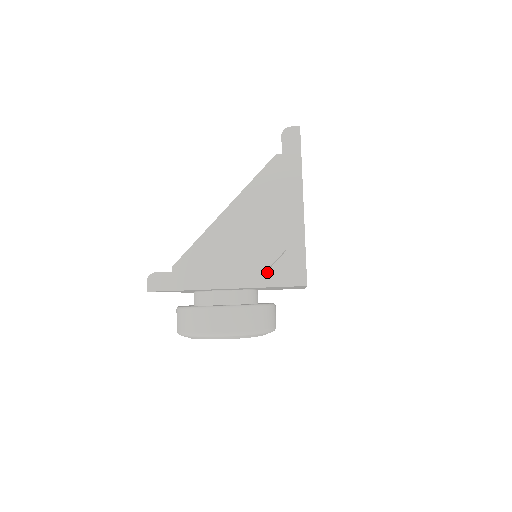
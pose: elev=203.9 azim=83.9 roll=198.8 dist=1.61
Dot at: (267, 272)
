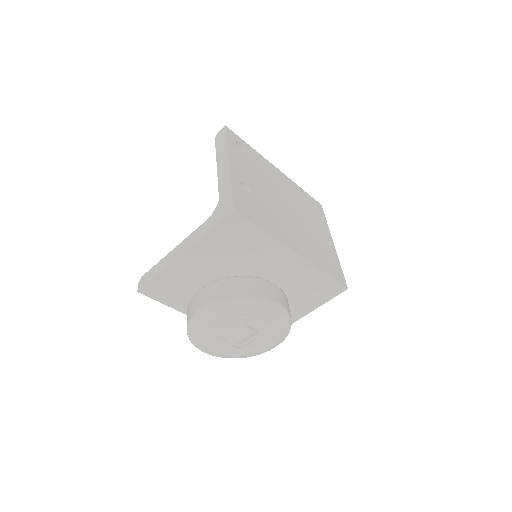
Dot at: (207, 222)
